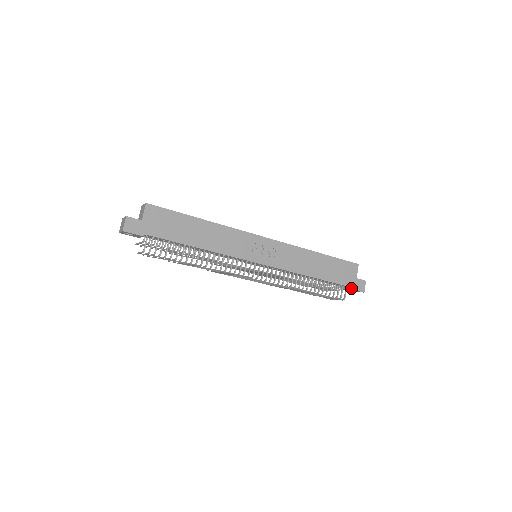
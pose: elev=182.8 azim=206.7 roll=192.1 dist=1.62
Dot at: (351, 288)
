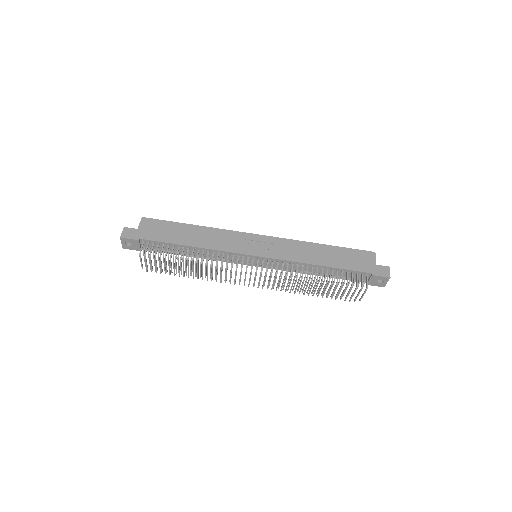
Dot at: (371, 274)
